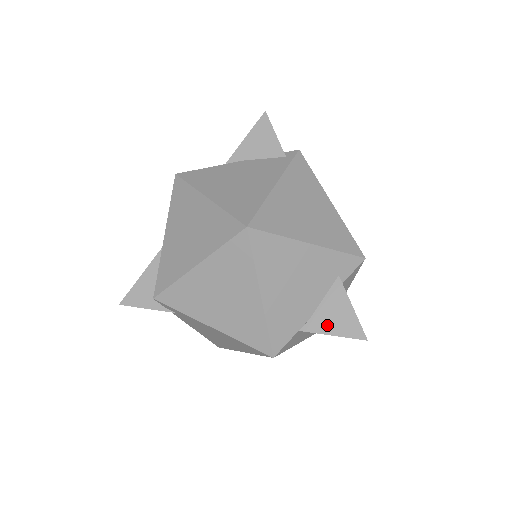
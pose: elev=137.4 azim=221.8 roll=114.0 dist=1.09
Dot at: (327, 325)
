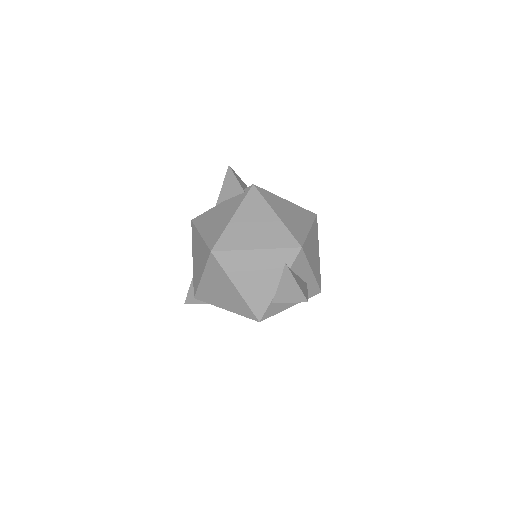
Dot at: (285, 296)
